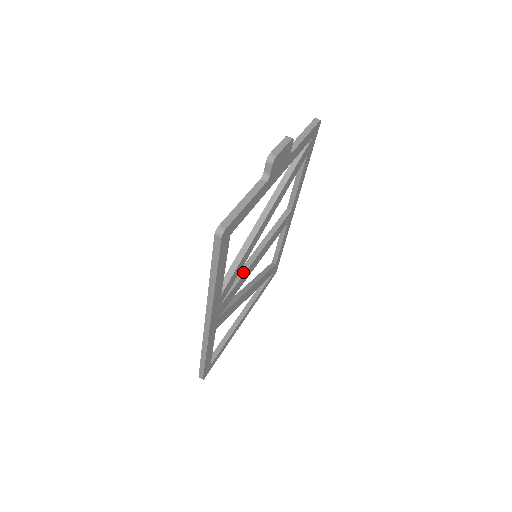
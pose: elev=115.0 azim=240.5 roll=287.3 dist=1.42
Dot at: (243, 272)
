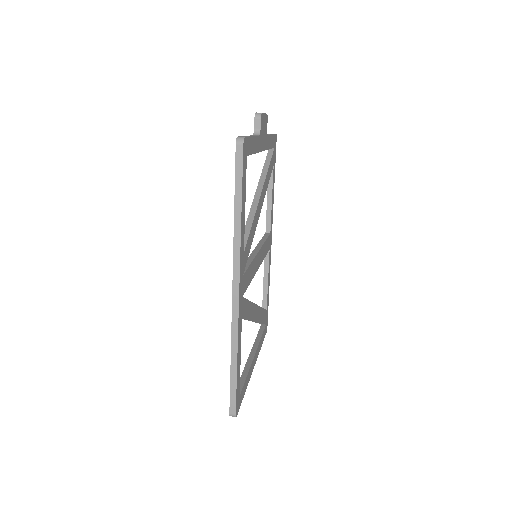
Dot at: (251, 259)
